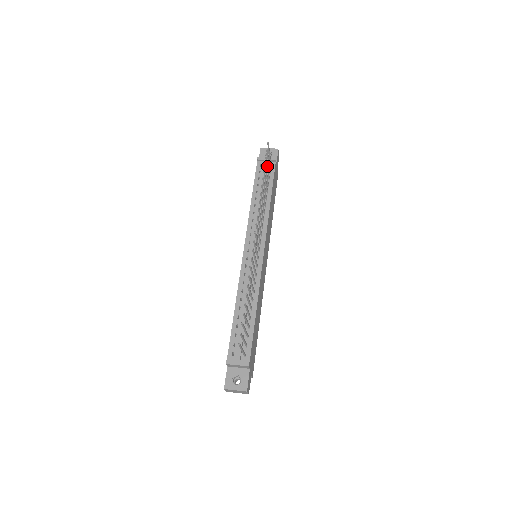
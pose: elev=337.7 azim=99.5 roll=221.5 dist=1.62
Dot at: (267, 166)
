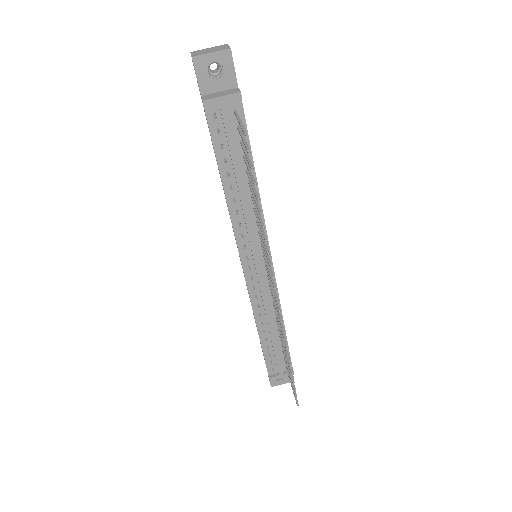
Dot at: (247, 157)
